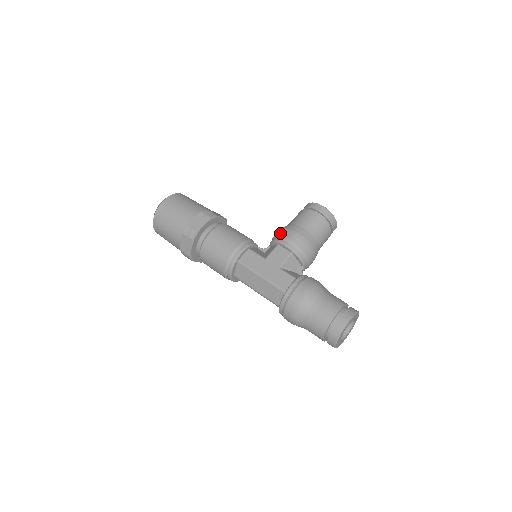
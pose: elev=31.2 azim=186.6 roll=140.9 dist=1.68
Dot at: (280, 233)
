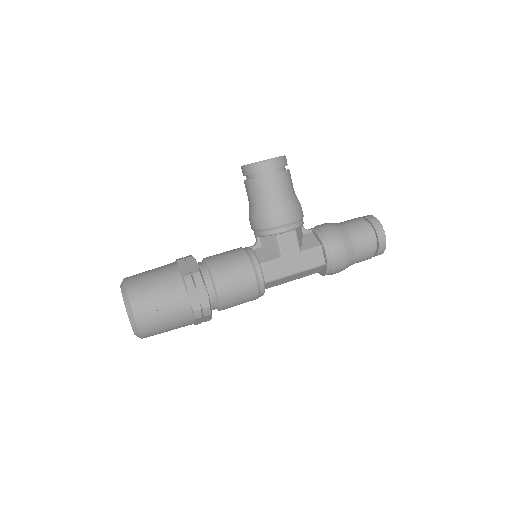
Dot at: (269, 224)
